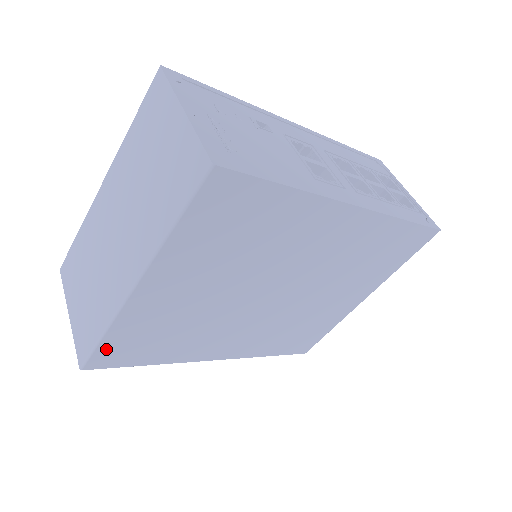
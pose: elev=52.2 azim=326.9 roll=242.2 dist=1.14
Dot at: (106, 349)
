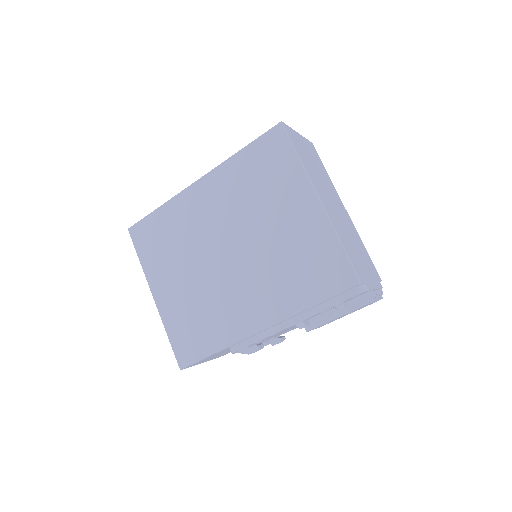
Dot at: (178, 347)
